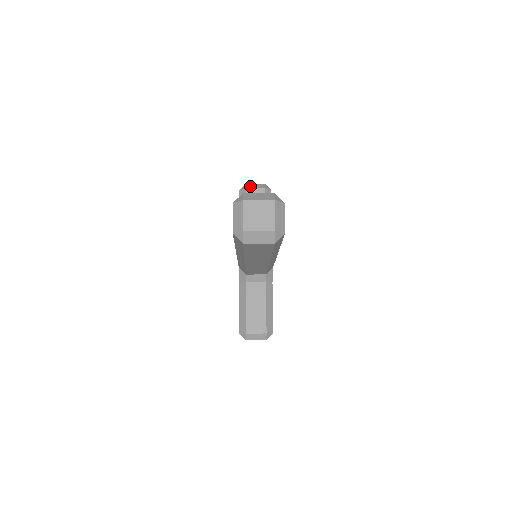
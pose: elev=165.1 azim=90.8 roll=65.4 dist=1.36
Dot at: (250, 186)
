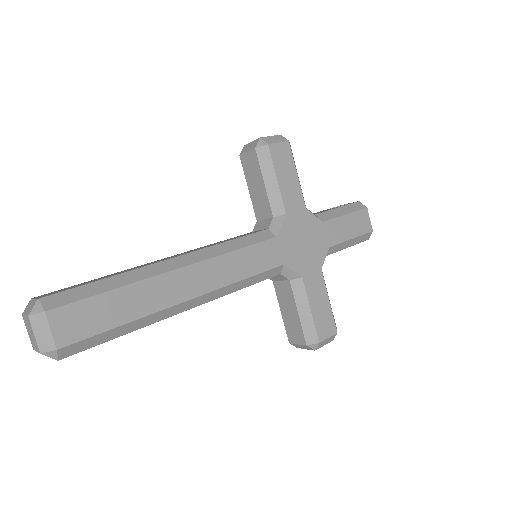
Dot at: (244, 149)
